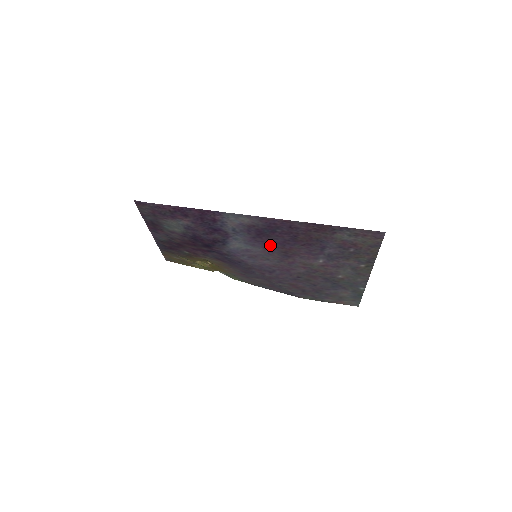
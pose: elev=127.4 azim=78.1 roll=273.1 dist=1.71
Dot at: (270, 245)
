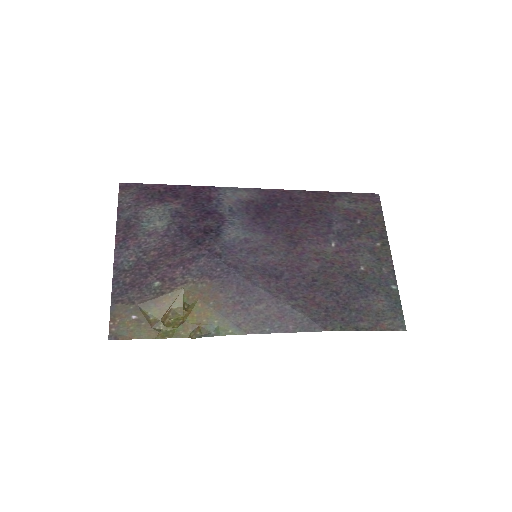
Dot at: (272, 228)
